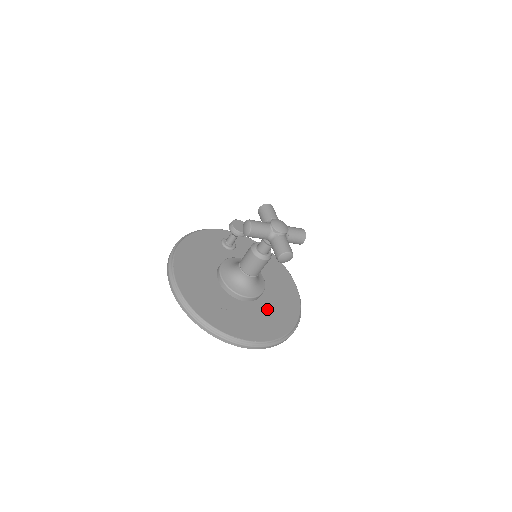
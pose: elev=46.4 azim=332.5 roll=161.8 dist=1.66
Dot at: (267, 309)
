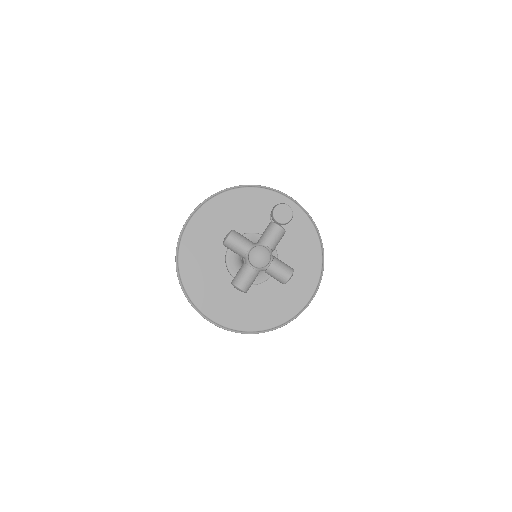
Dot at: (250, 299)
